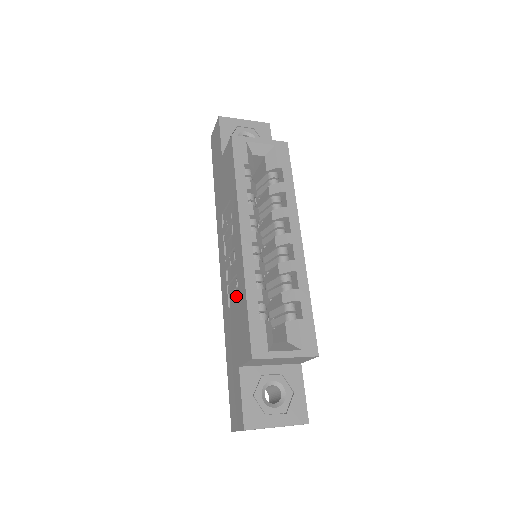
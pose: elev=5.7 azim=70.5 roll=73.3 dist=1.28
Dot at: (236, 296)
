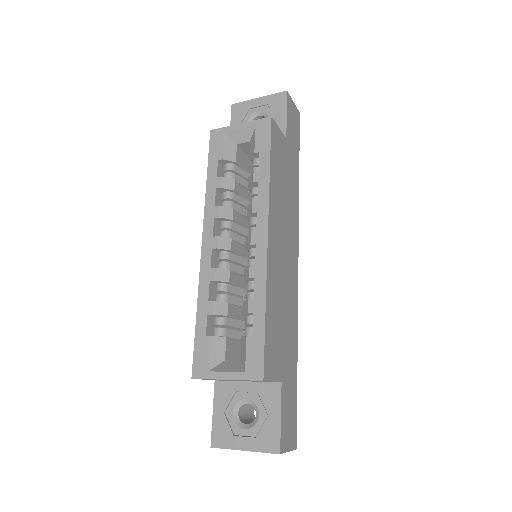
Dot at: occluded
